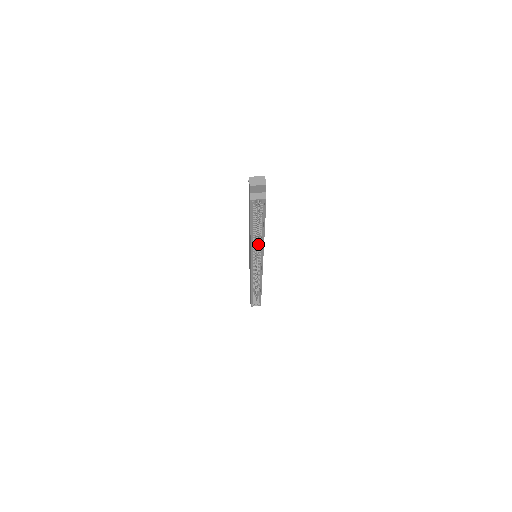
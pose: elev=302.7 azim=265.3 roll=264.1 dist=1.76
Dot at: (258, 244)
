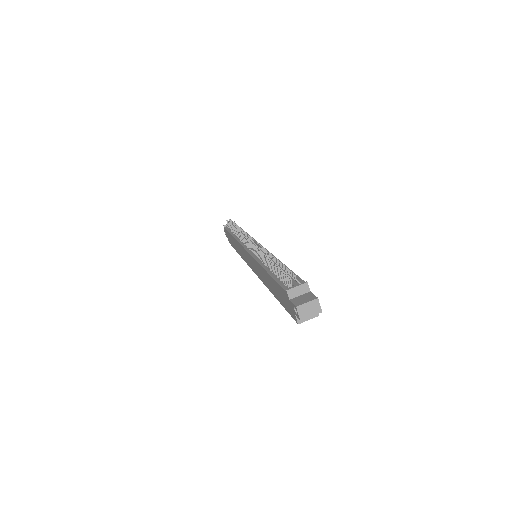
Dot at: occluded
